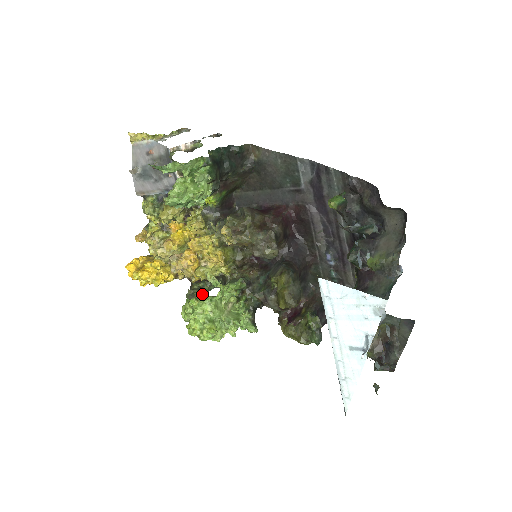
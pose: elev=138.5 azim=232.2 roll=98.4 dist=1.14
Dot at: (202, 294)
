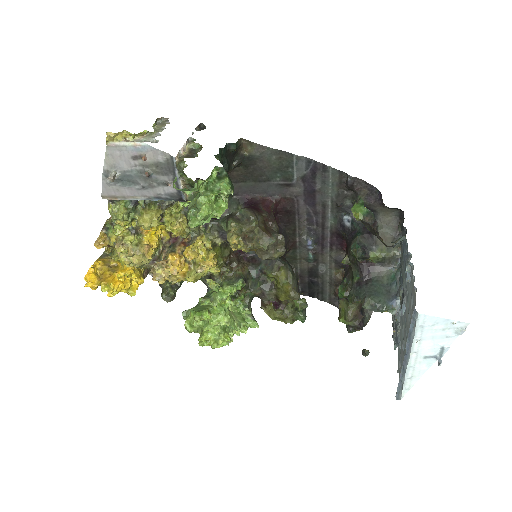
Dot at: (215, 306)
